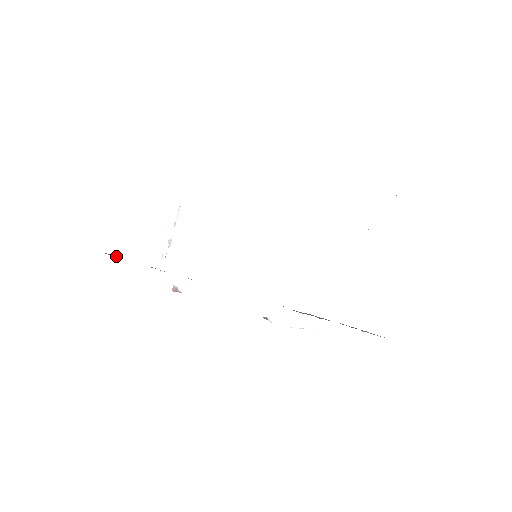
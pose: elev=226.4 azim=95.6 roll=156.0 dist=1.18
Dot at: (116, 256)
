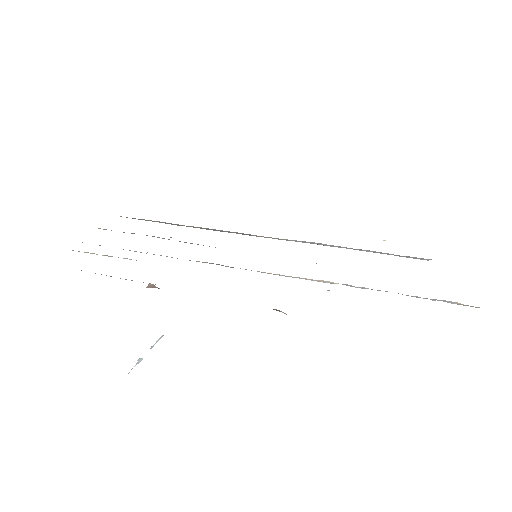
Dot at: occluded
